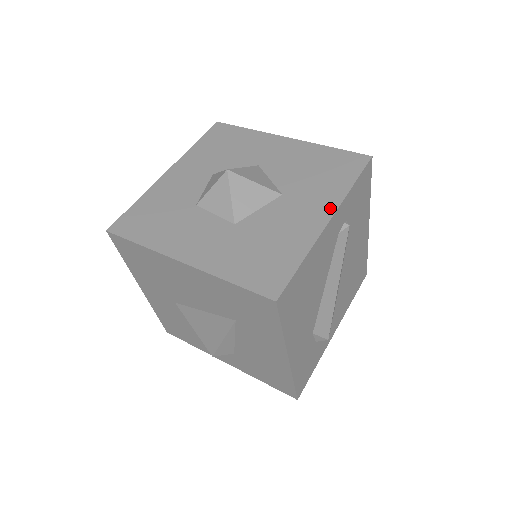
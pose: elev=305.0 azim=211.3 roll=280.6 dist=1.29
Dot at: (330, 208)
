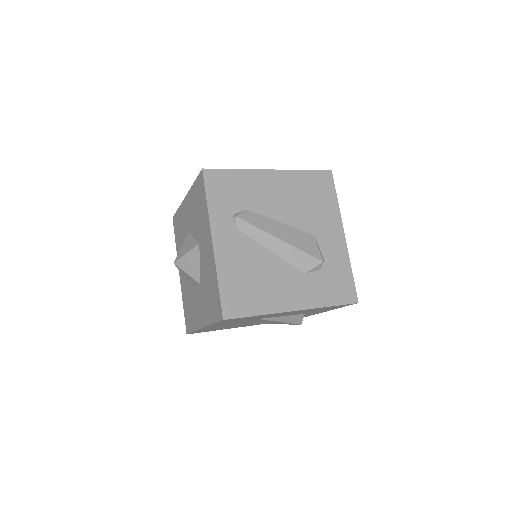
Dot at: (209, 232)
